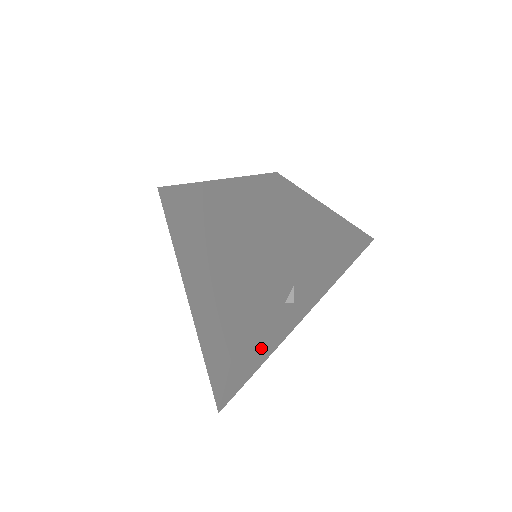
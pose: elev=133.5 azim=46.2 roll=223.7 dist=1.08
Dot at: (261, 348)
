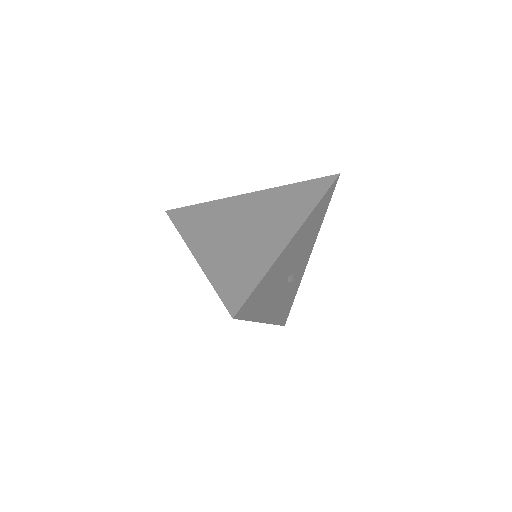
Dot at: (289, 297)
